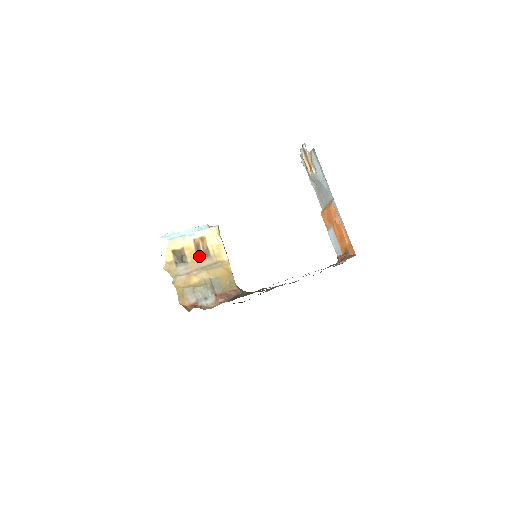
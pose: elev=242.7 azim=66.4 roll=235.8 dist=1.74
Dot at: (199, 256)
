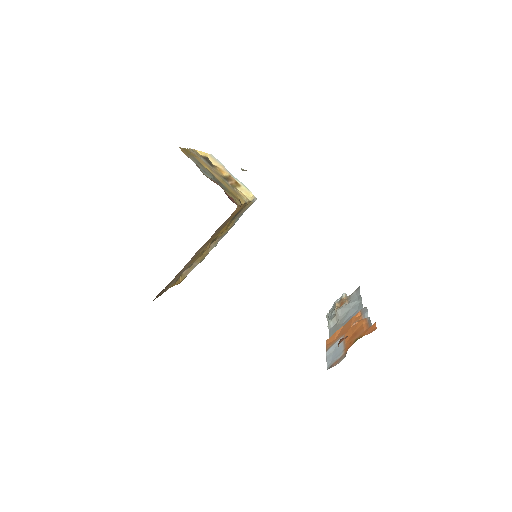
Dot at: (224, 178)
